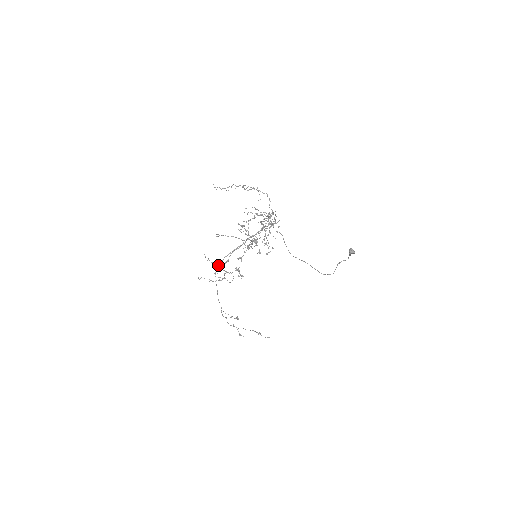
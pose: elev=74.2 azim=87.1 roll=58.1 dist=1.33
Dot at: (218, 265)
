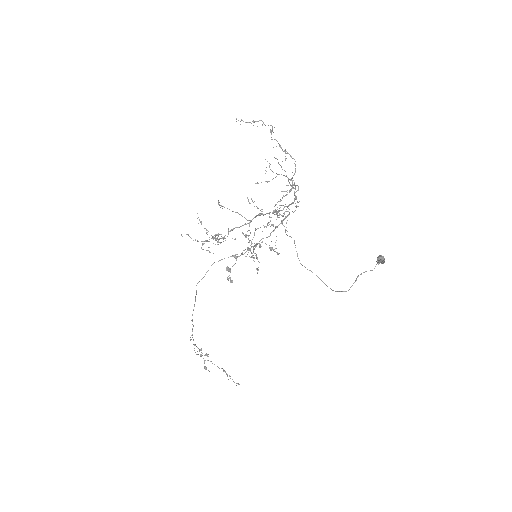
Dot at: occluded
